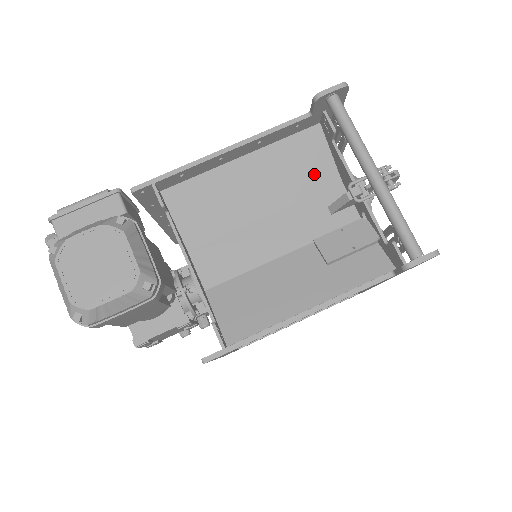
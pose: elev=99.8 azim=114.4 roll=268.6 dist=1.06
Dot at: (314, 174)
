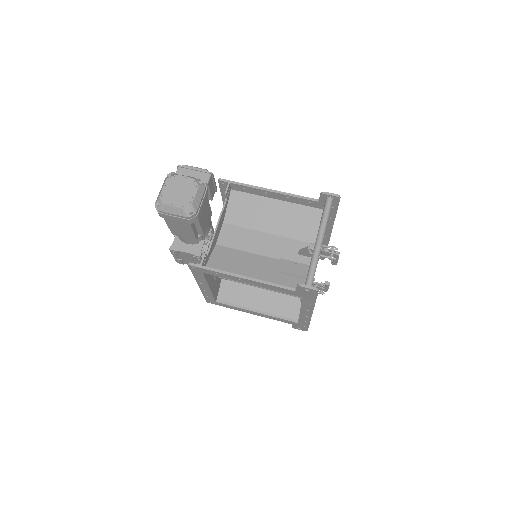
Dot at: (305, 231)
